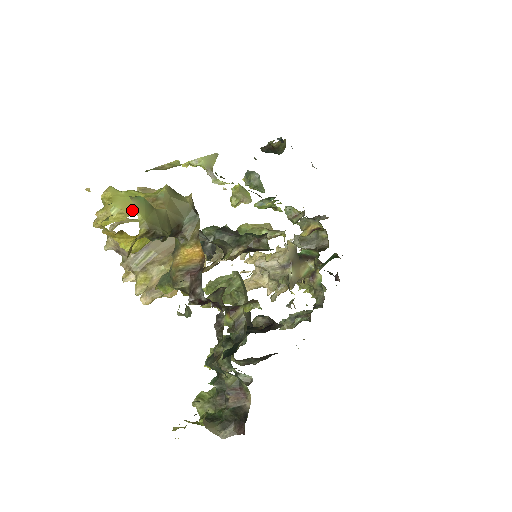
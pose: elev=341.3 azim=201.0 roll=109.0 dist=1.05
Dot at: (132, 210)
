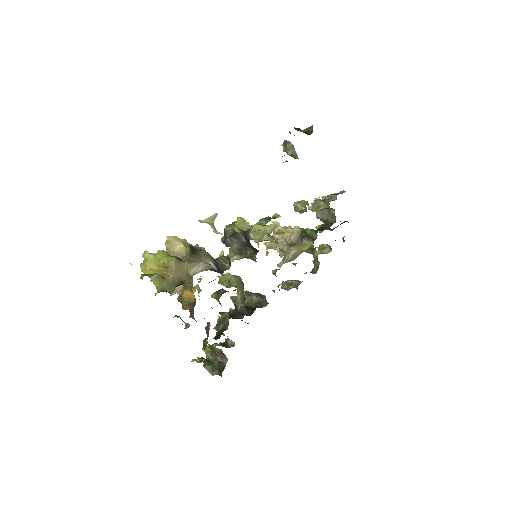
Dot at: (157, 269)
